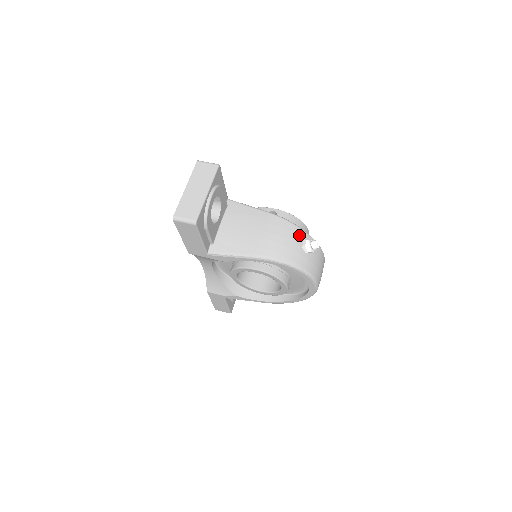
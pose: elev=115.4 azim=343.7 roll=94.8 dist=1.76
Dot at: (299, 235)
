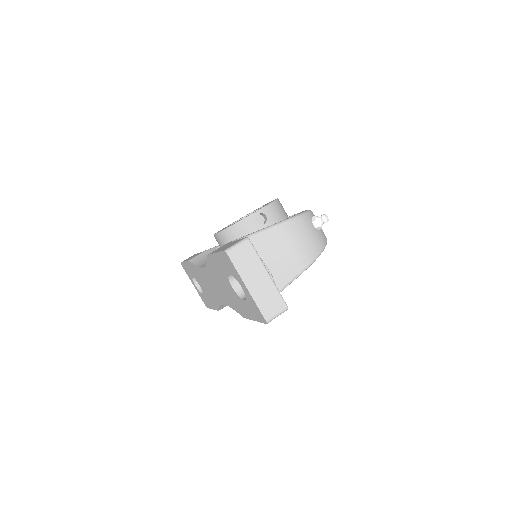
Dot at: (307, 221)
